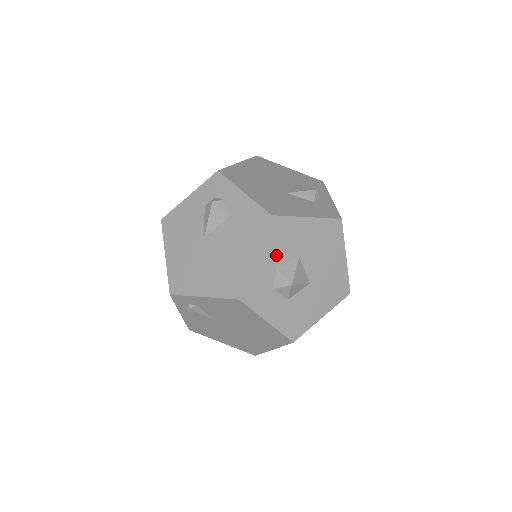
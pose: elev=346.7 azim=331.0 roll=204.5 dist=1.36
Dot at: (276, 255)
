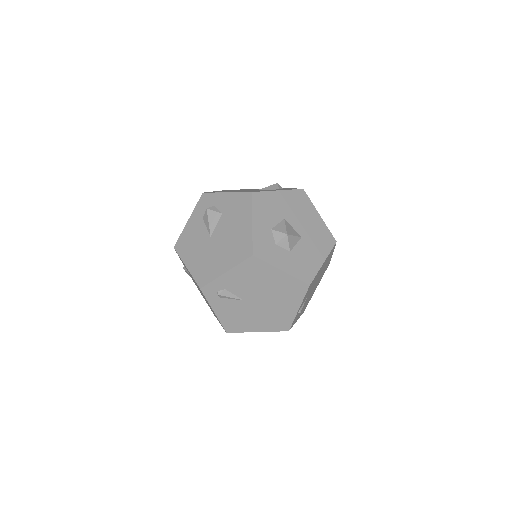
Dot at: (267, 219)
